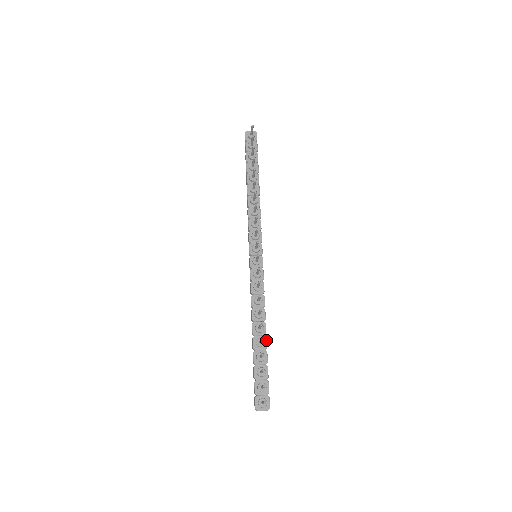
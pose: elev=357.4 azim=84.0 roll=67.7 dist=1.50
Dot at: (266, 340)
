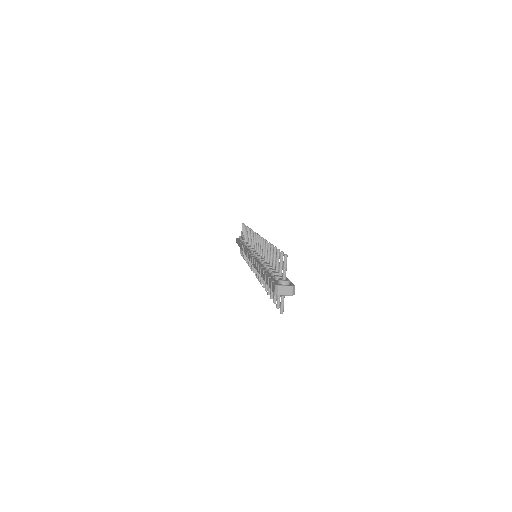
Dot at: occluded
